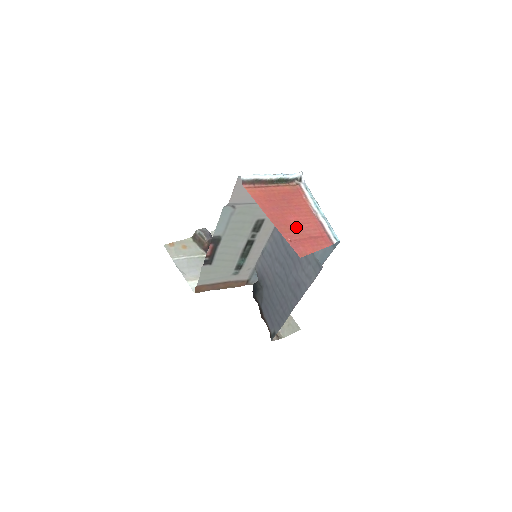
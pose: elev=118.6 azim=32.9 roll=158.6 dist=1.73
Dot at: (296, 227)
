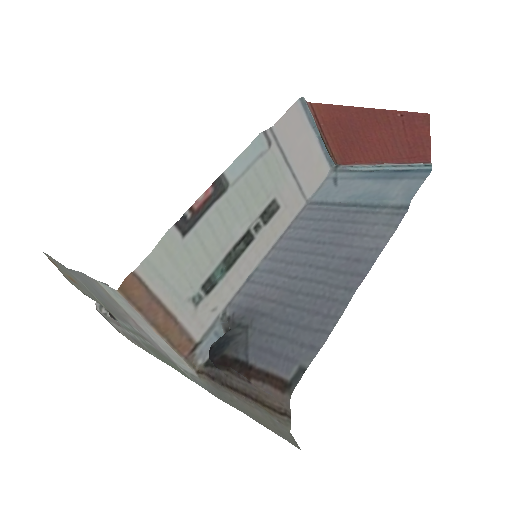
Dot at: (386, 134)
